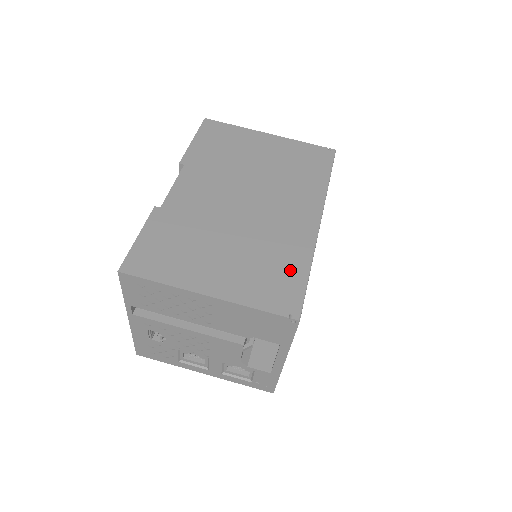
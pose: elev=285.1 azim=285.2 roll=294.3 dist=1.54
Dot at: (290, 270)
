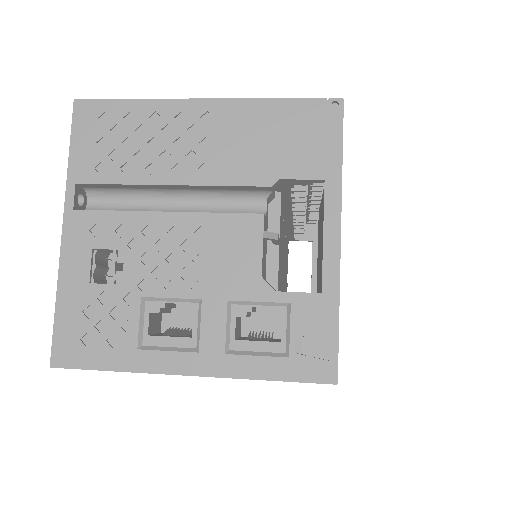
Dot at: occluded
